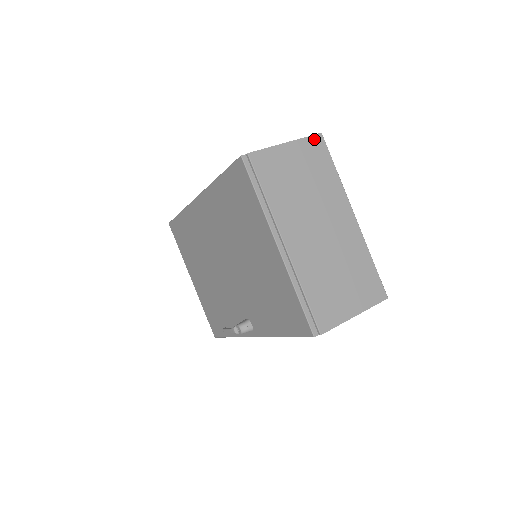
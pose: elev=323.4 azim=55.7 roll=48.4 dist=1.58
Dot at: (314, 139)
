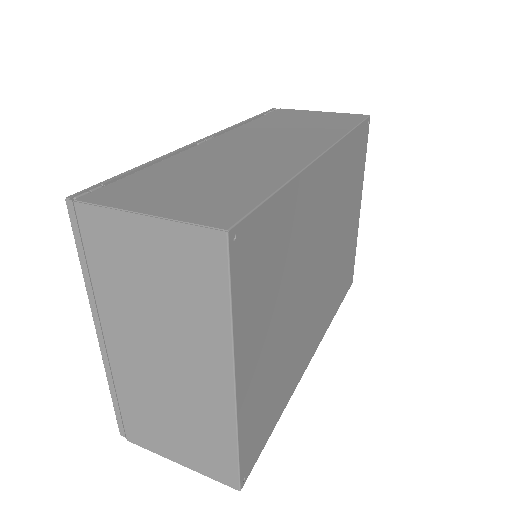
Dot at: (204, 235)
